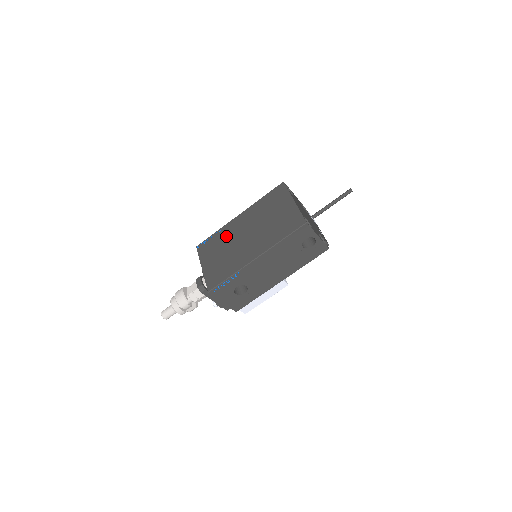
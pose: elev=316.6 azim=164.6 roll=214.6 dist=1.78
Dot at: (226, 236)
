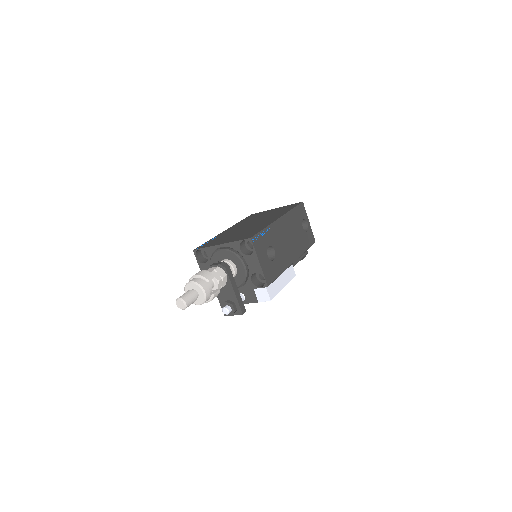
Dot at: (227, 234)
